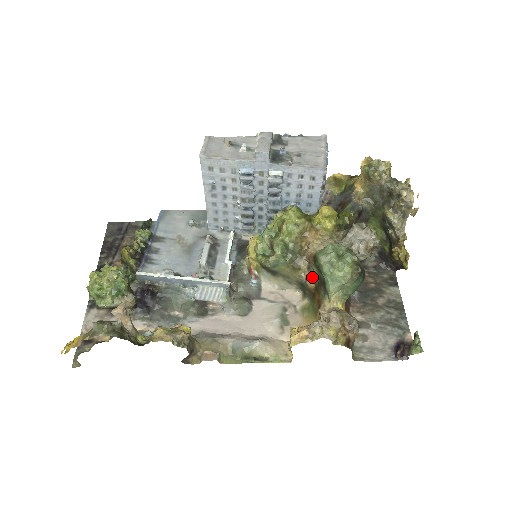
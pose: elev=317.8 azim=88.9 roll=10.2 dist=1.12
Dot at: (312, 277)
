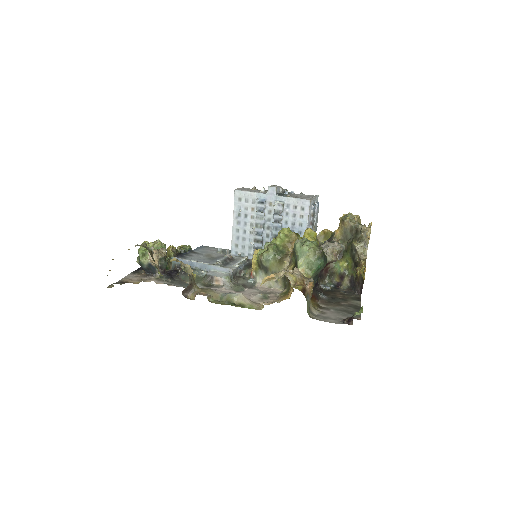
Dot at: (291, 266)
